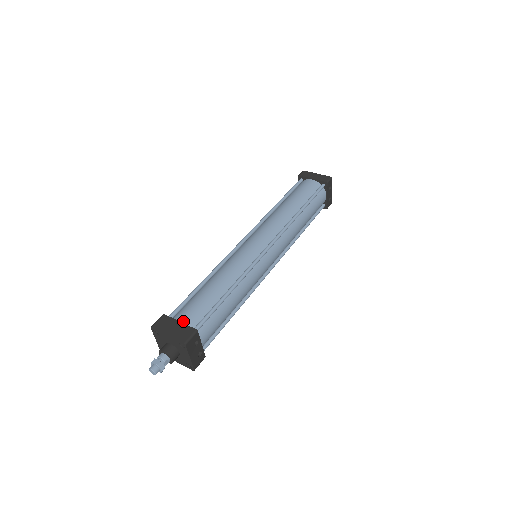
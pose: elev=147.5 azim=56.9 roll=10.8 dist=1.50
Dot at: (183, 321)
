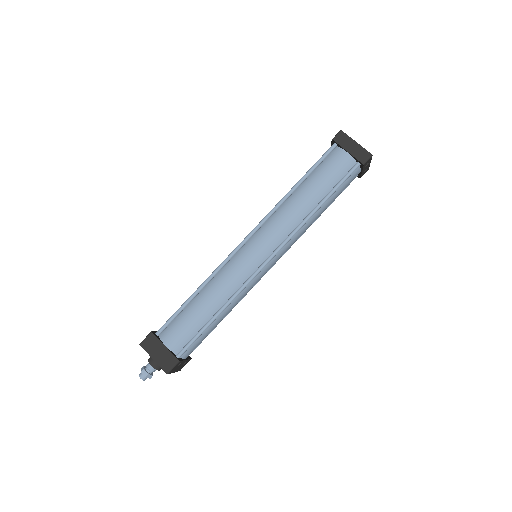
Dot at: (168, 345)
